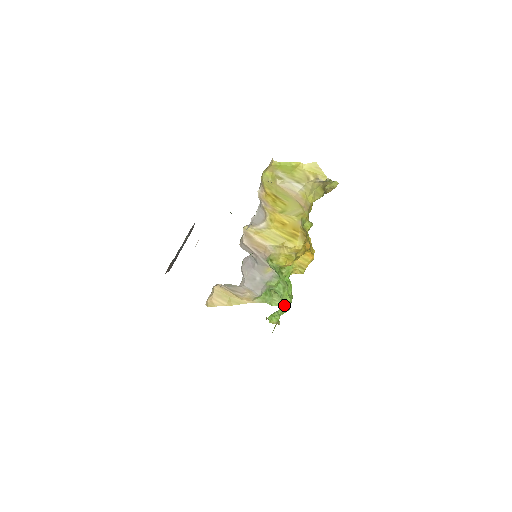
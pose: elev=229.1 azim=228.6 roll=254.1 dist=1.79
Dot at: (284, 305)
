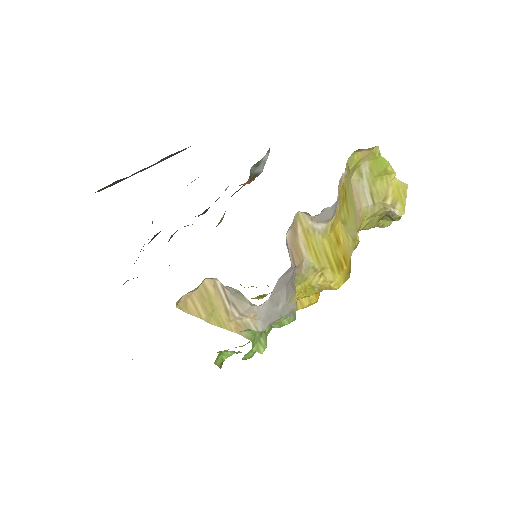
Dot at: occluded
